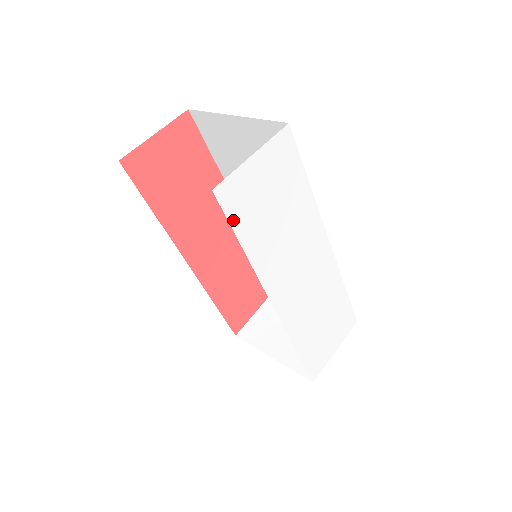
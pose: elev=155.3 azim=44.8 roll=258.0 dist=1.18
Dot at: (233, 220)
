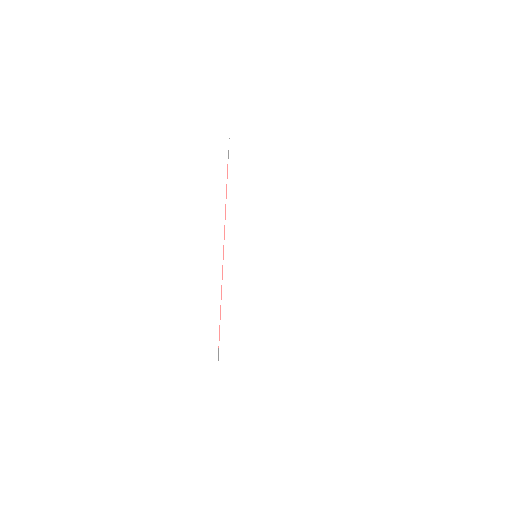
Dot at: (232, 163)
